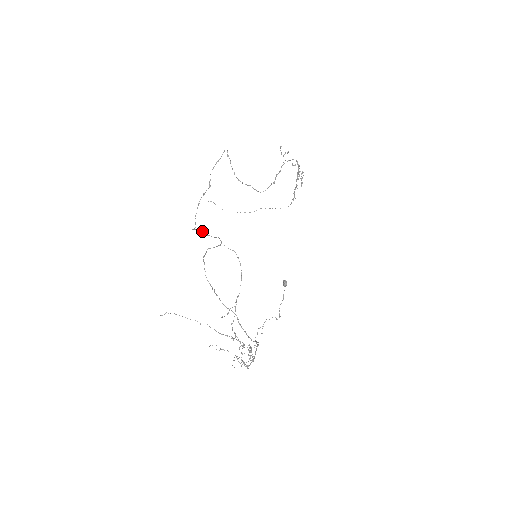
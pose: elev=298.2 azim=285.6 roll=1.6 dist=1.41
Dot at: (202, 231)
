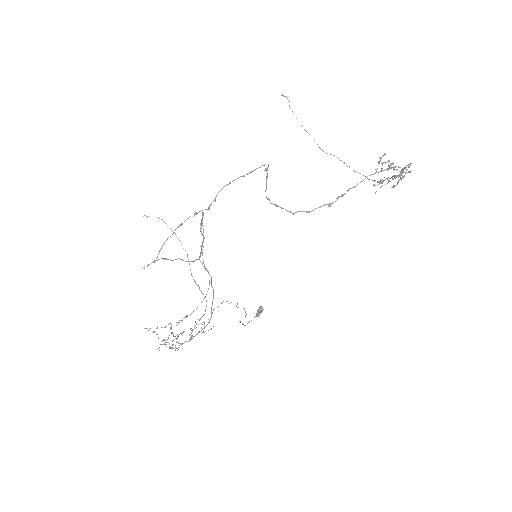
Dot at: (167, 259)
